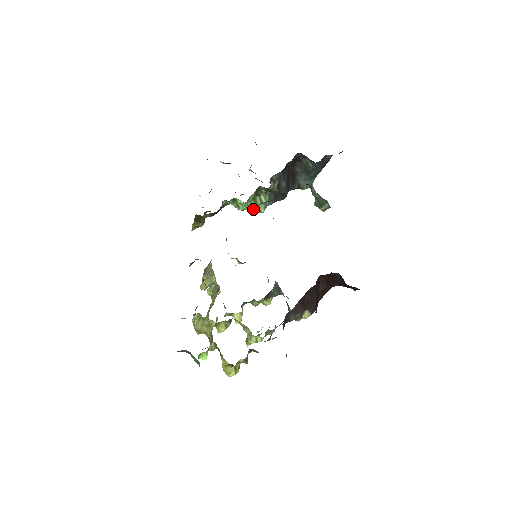
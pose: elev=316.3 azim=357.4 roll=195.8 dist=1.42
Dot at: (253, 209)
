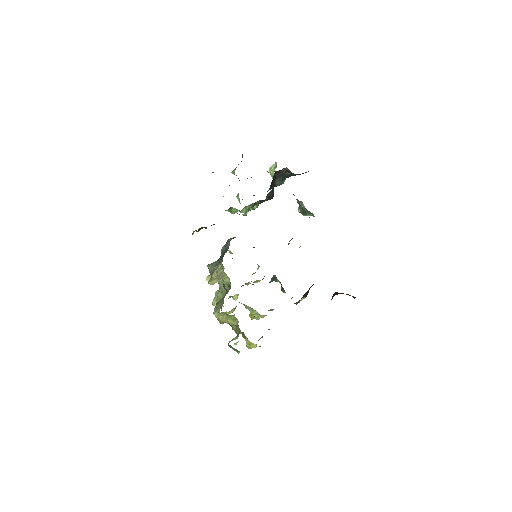
Dot at: (246, 215)
